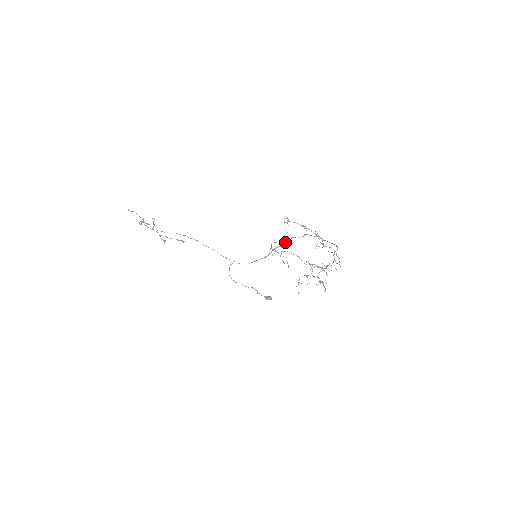
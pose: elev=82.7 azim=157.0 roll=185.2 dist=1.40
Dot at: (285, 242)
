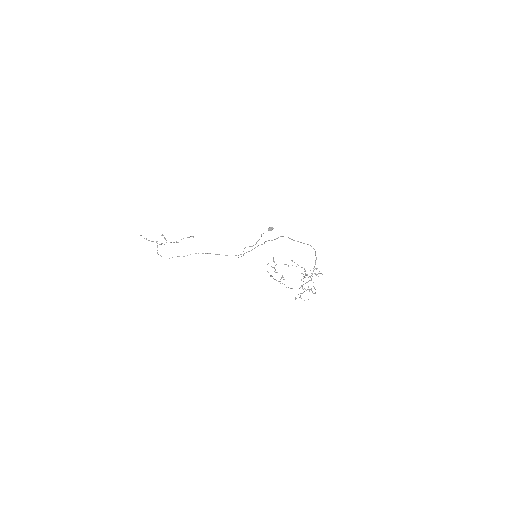
Dot at: (274, 239)
